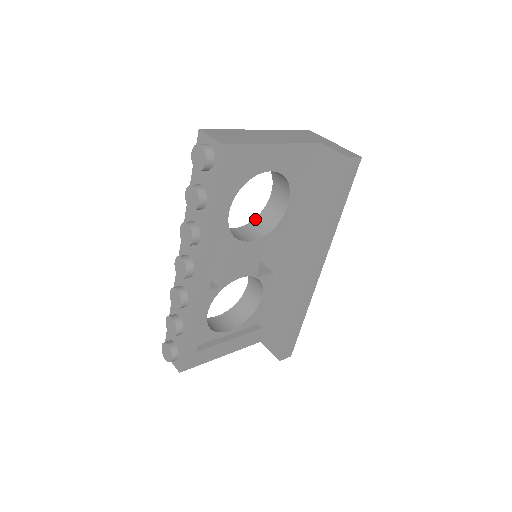
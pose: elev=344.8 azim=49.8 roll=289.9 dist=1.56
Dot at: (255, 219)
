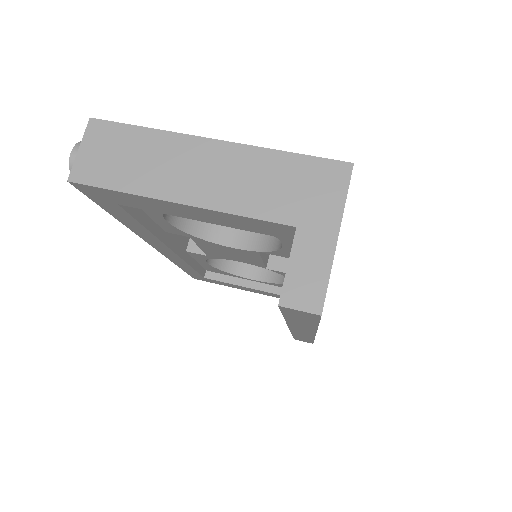
Dot at: occluded
